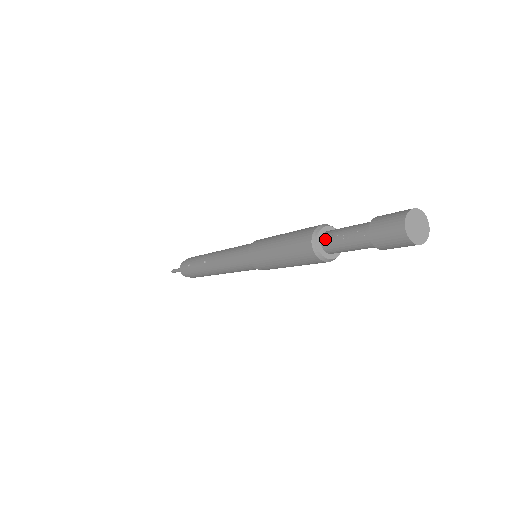
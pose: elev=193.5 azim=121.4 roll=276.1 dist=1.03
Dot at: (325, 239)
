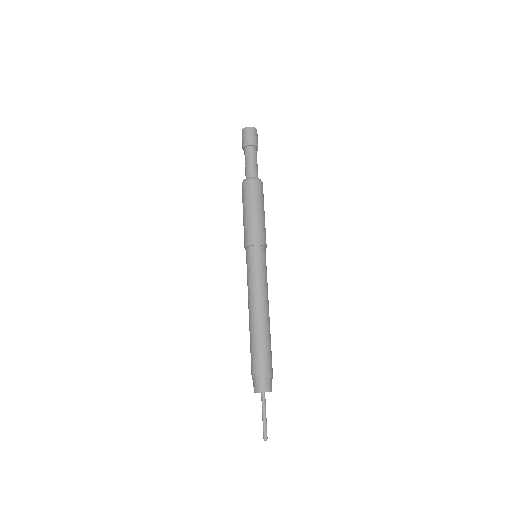
Dot at: occluded
